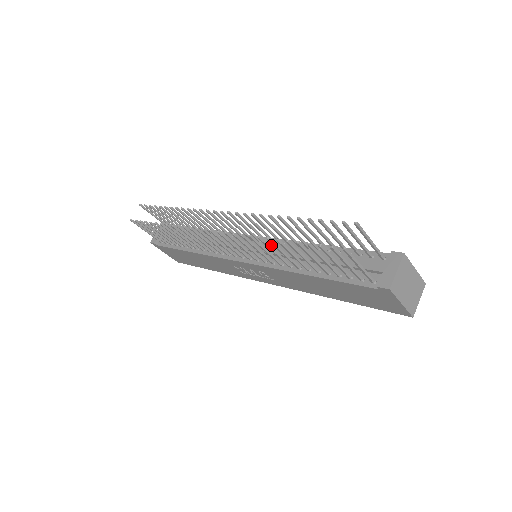
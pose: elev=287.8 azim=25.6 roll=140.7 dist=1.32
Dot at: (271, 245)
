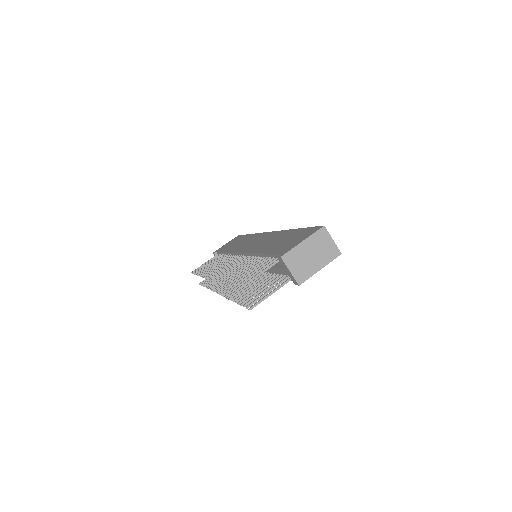
Dot at: occluded
